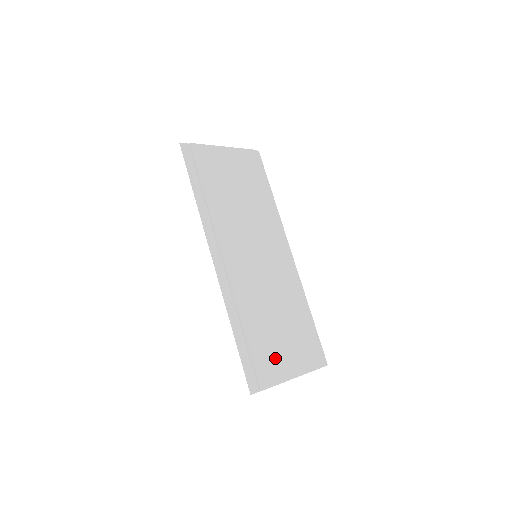
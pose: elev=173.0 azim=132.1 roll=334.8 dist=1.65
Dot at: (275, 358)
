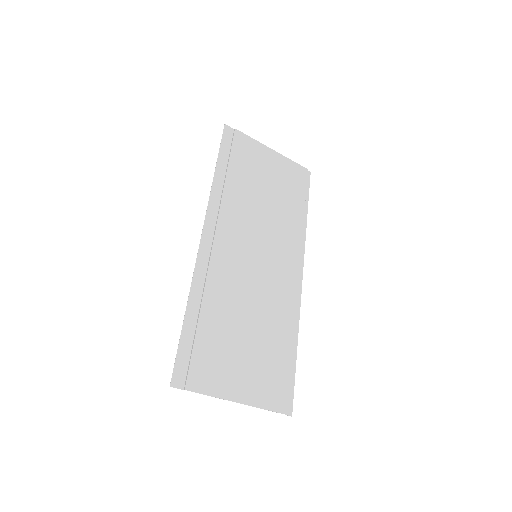
Dot at: (224, 366)
